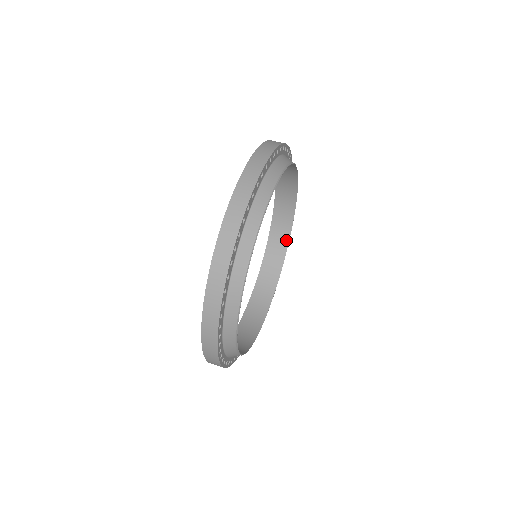
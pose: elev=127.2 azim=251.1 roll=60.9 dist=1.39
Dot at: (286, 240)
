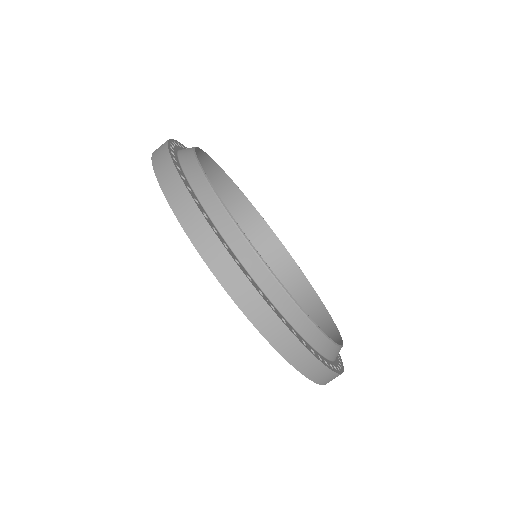
Dot at: (243, 199)
